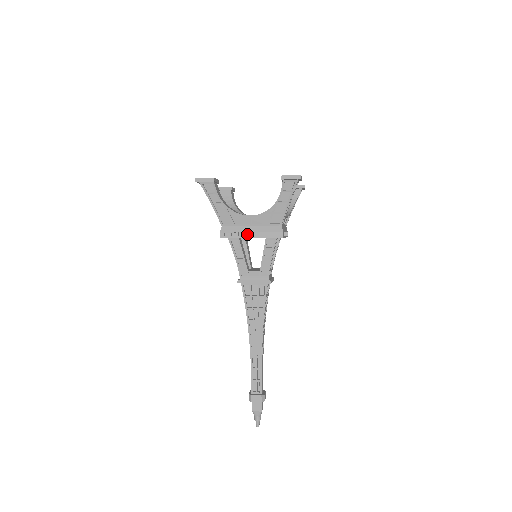
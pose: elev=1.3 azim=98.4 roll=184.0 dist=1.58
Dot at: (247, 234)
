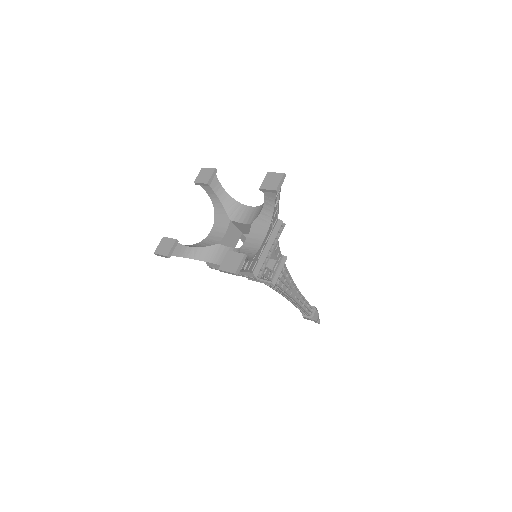
Dot at: occluded
